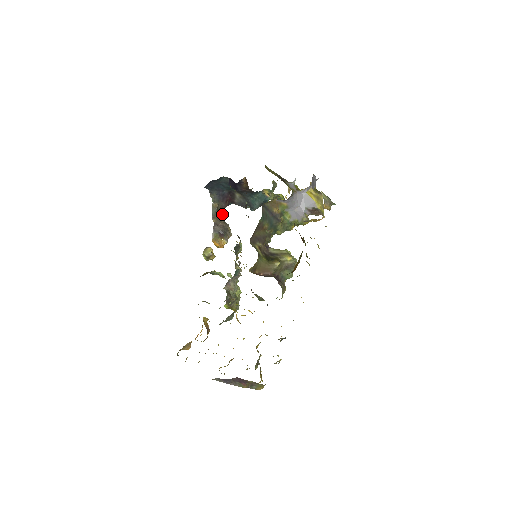
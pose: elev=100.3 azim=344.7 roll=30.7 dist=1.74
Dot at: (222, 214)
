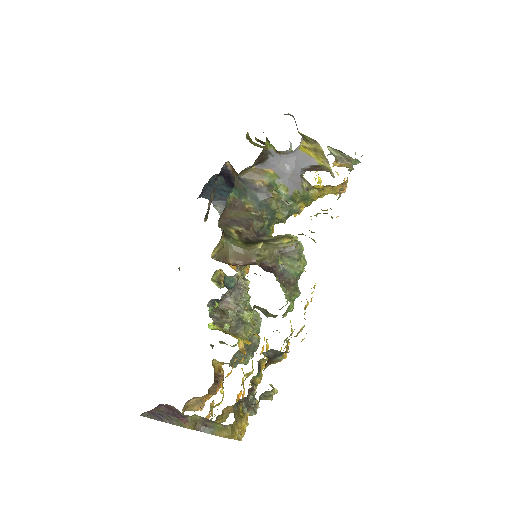
Dot at: occluded
